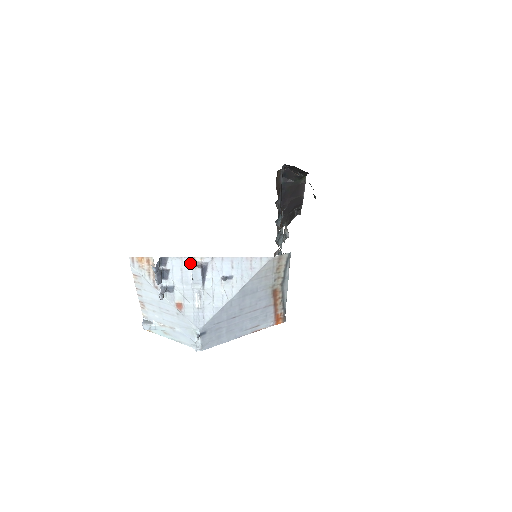
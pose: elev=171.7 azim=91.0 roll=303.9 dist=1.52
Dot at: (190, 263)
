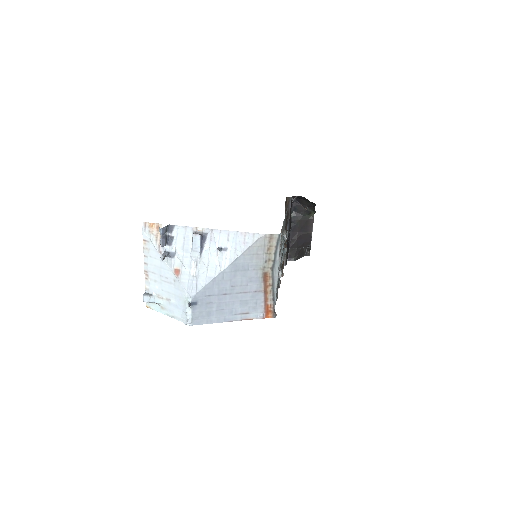
Dot at: (192, 232)
